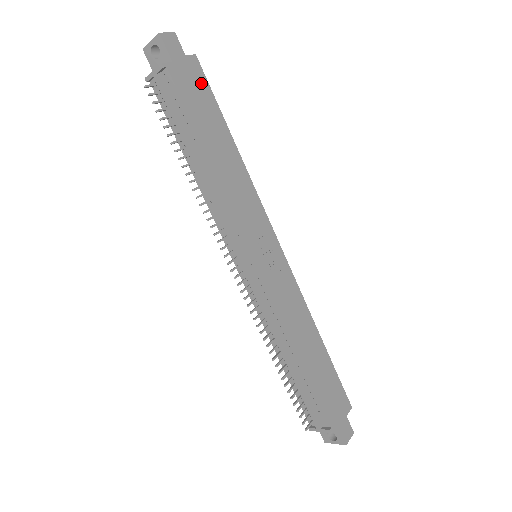
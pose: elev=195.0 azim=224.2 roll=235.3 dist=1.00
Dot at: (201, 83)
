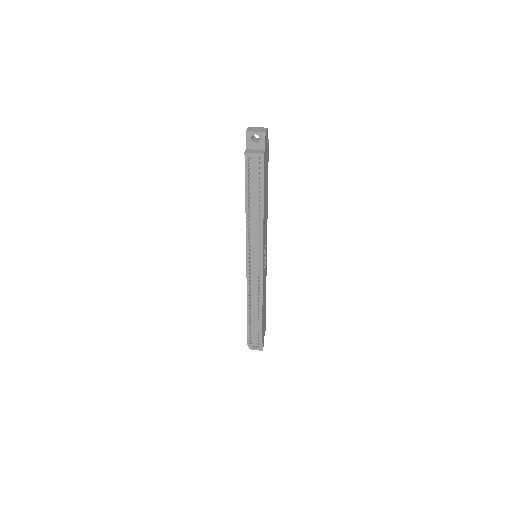
Dot at: (267, 159)
